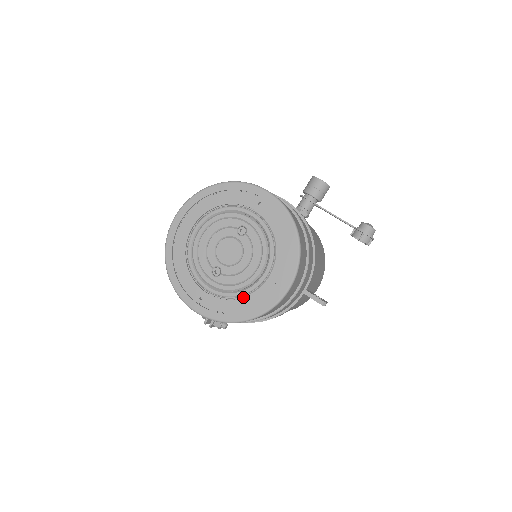
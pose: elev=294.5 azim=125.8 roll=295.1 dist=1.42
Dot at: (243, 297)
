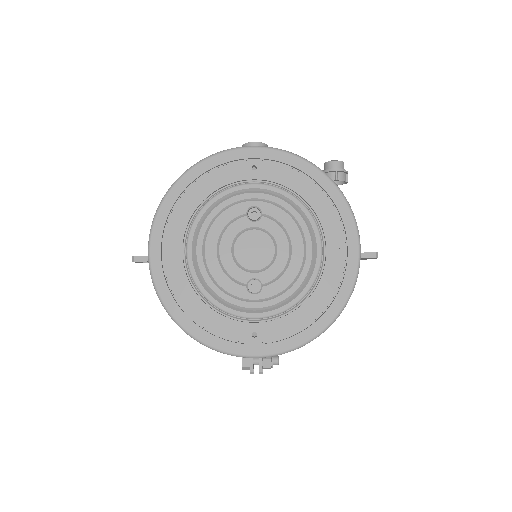
Dot at: (308, 296)
